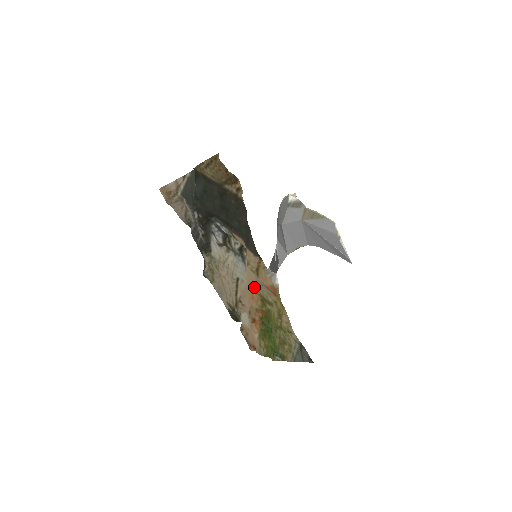
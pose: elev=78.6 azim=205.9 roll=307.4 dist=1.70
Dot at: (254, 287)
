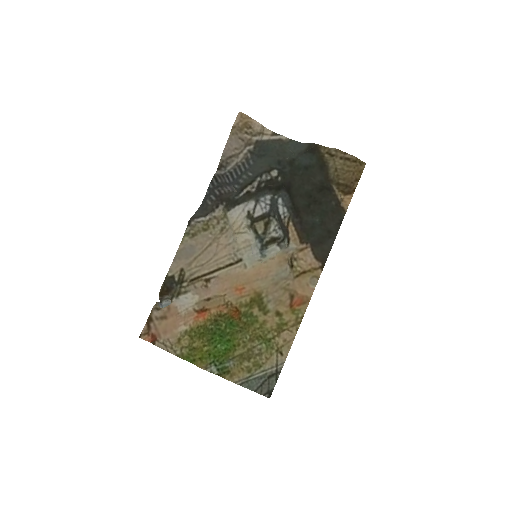
Dot at: (260, 282)
